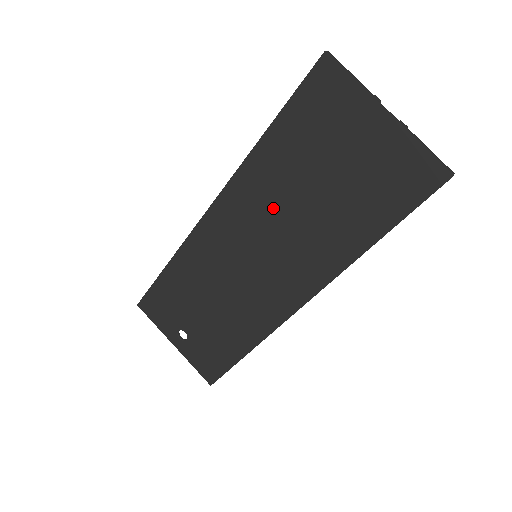
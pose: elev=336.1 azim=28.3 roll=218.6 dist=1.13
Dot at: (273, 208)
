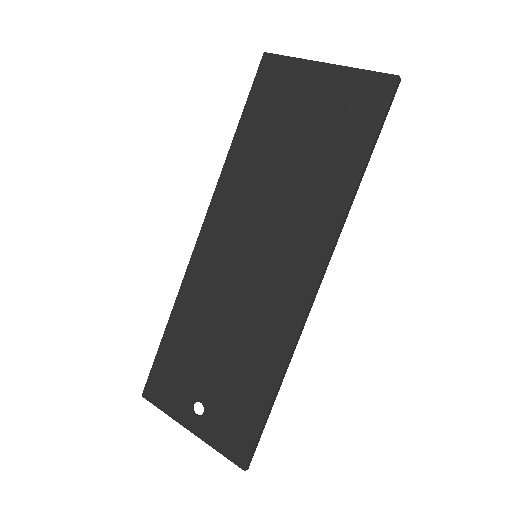
Dot at: (259, 195)
